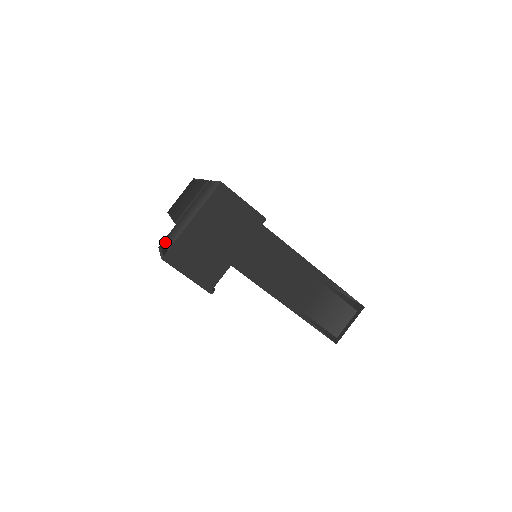
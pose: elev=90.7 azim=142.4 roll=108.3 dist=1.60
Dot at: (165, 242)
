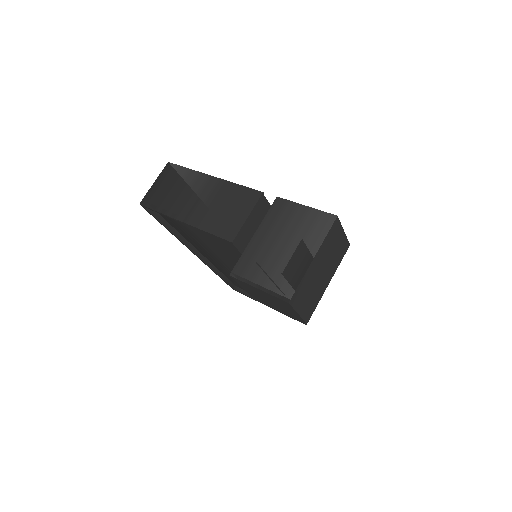
Dot at: (253, 273)
